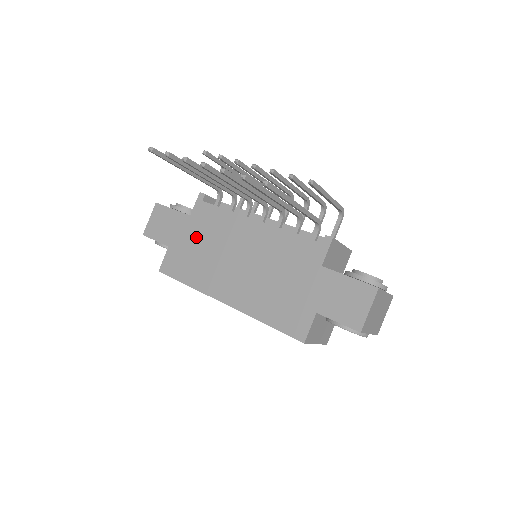
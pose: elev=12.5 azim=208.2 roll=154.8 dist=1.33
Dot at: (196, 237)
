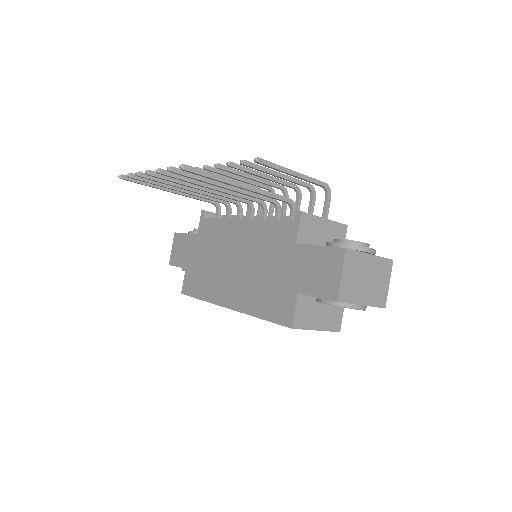
Dot at: (203, 252)
